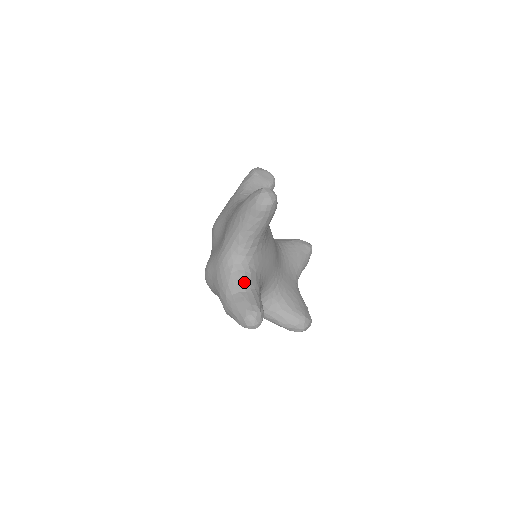
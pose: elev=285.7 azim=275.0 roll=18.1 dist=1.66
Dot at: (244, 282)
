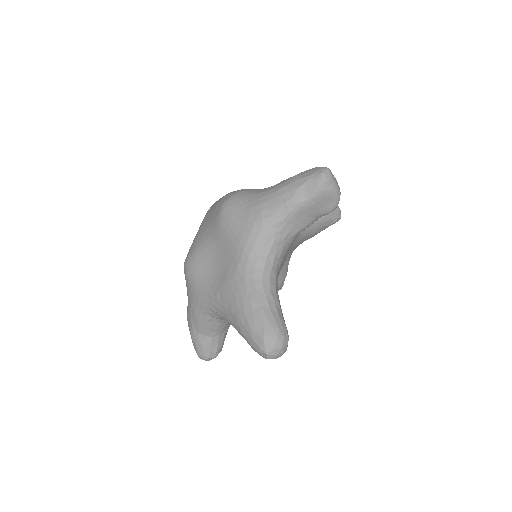
Dot at: (215, 330)
